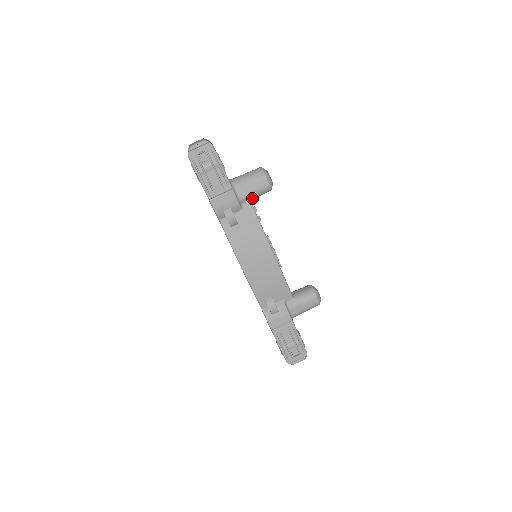
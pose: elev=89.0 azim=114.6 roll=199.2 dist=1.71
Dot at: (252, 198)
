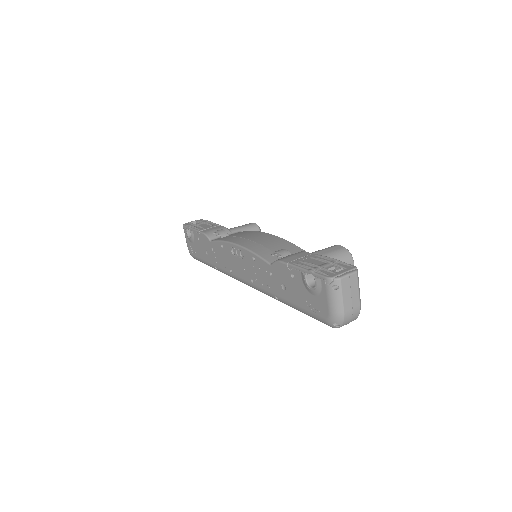
Dot at: (241, 231)
